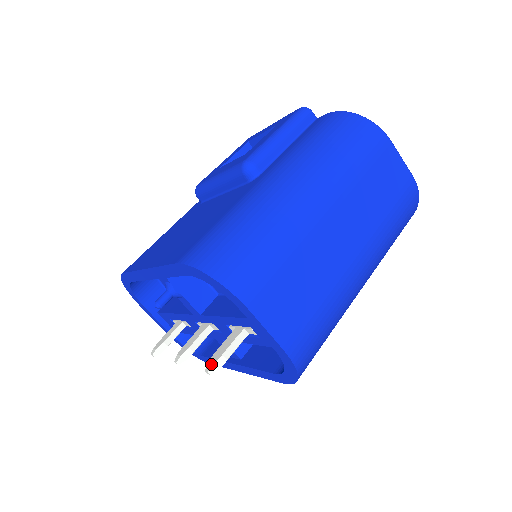
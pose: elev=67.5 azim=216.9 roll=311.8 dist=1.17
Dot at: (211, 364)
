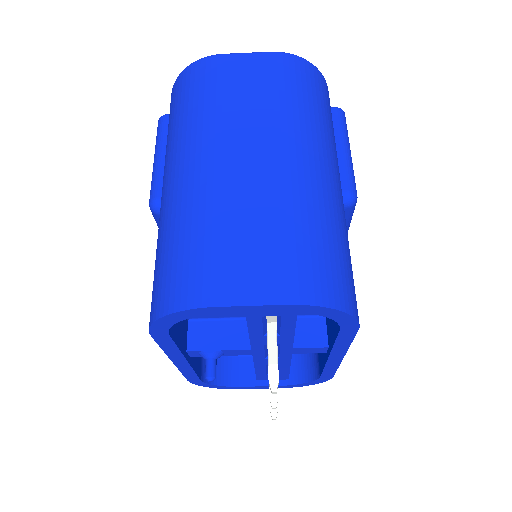
Dot at: occluded
